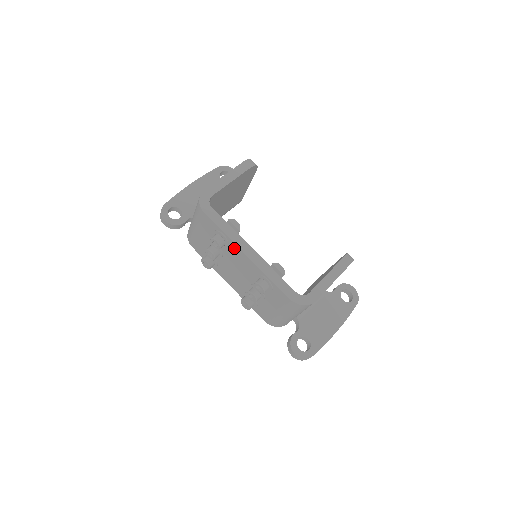
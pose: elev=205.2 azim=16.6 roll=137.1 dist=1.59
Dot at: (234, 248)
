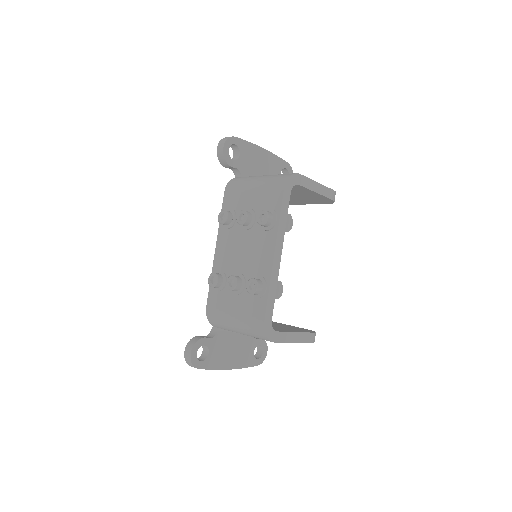
Dot at: (270, 237)
